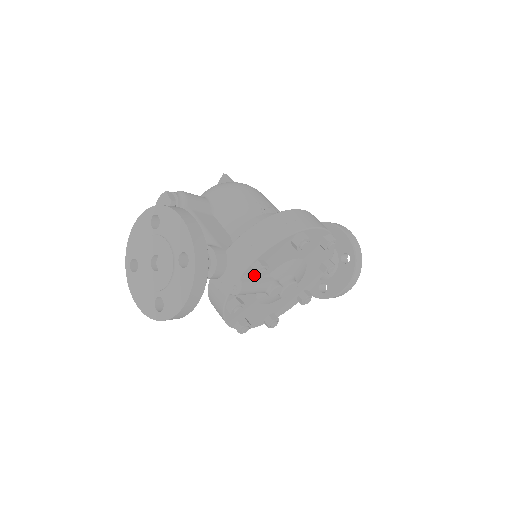
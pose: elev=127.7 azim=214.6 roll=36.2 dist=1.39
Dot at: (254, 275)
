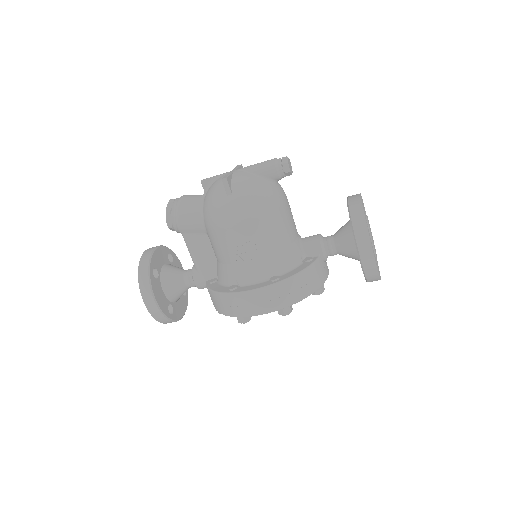
Dot at: occluded
